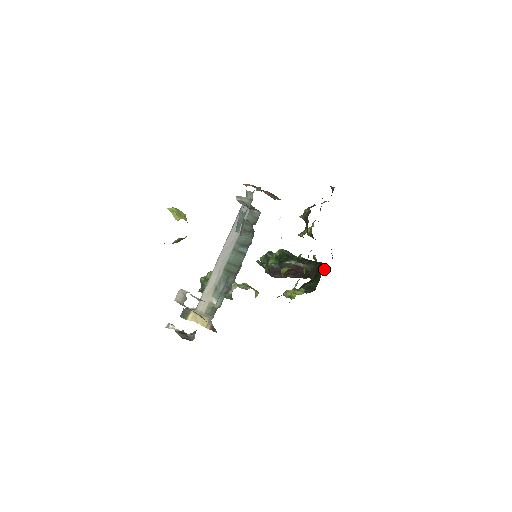
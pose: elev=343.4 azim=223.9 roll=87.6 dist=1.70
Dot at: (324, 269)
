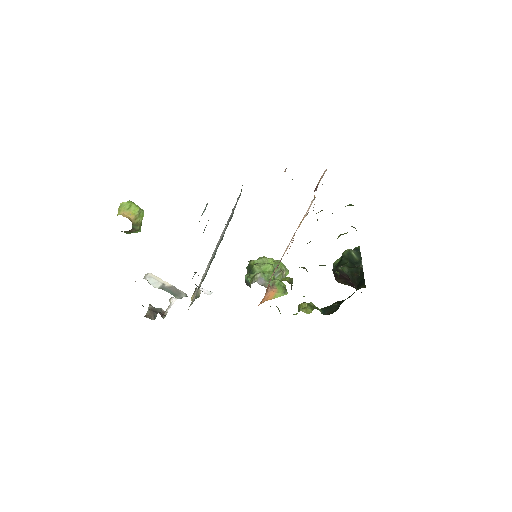
Dot at: (354, 292)
